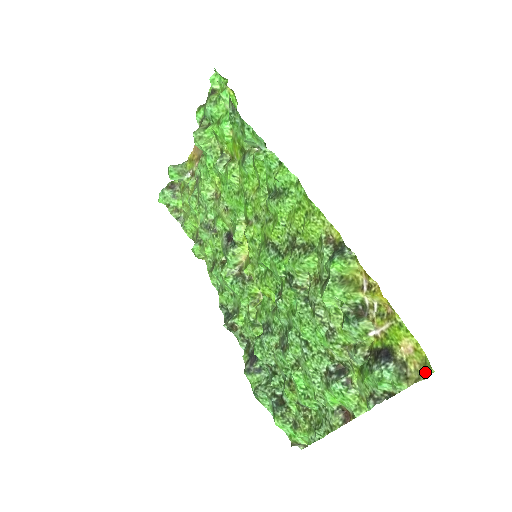
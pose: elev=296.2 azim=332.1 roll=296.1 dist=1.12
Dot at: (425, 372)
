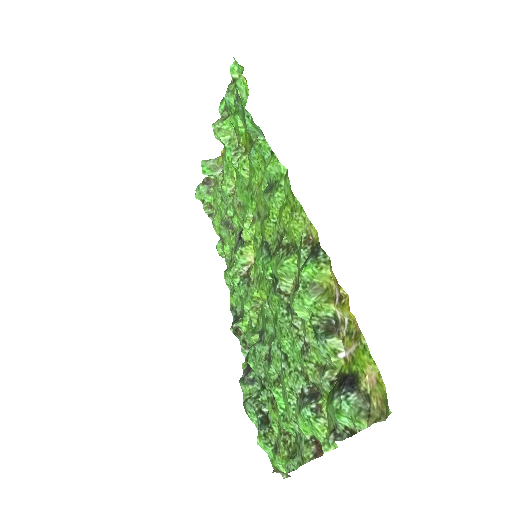
Dot at: (385, 411)
